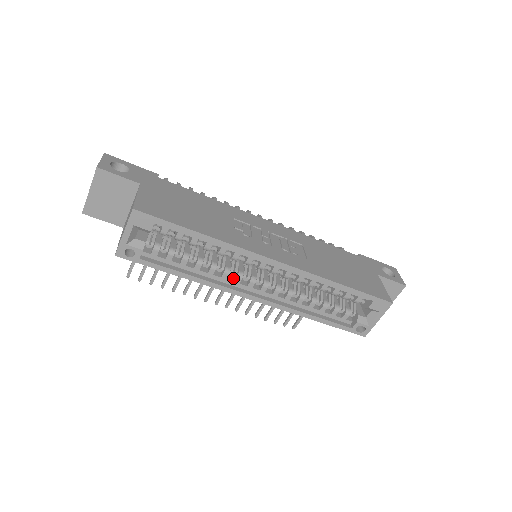
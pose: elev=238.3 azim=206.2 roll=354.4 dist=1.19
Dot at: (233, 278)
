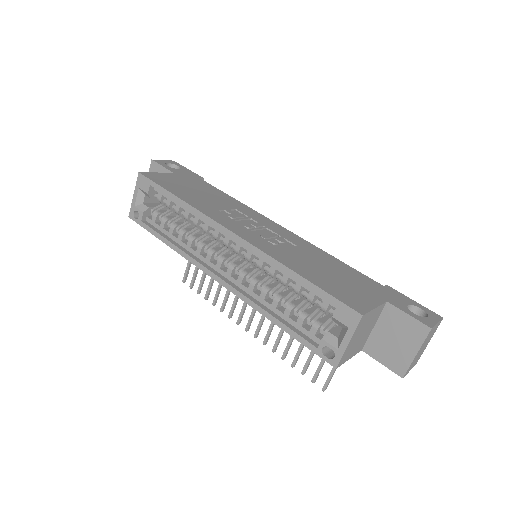
Dot at: occluded
